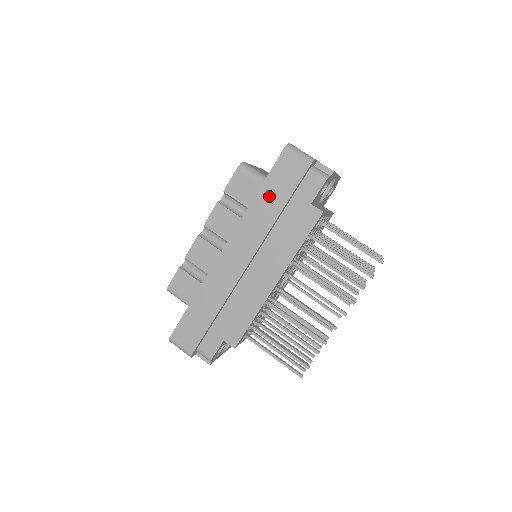
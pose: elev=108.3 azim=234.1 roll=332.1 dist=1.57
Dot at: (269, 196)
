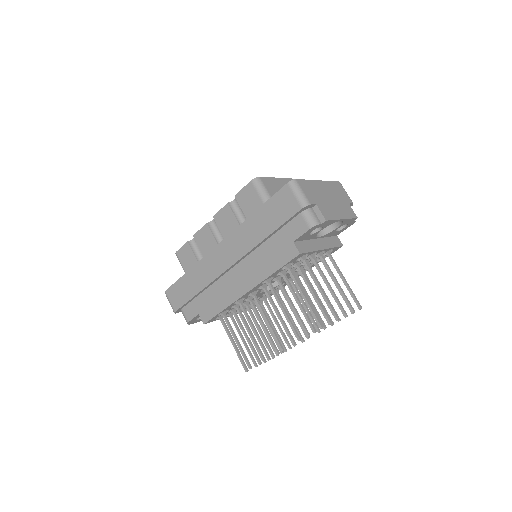
Dot at: (262, 219)
